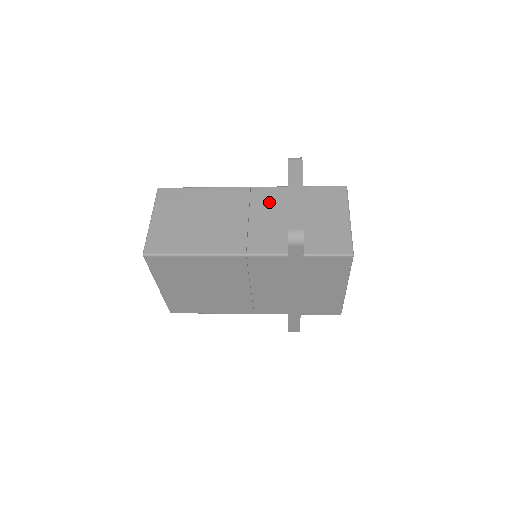
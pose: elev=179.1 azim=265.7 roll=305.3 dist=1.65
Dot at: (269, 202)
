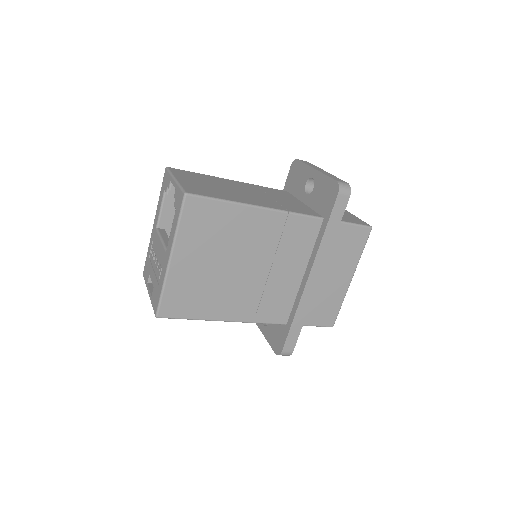
Dot at: (280, 194)
